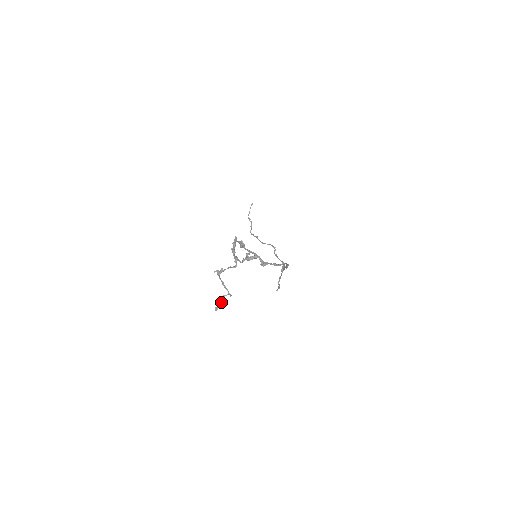
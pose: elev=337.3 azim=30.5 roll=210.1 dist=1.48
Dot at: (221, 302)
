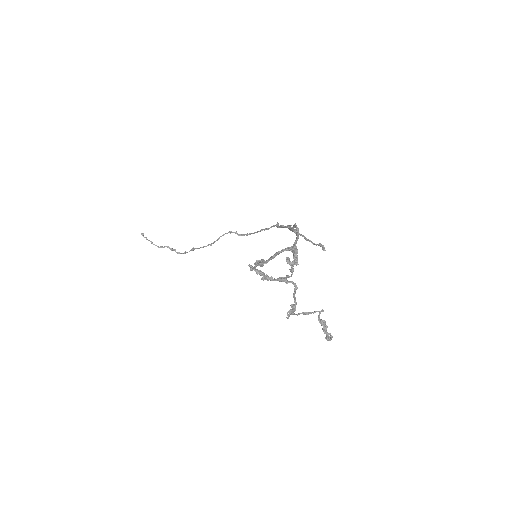
Dot at: (323, 328)
